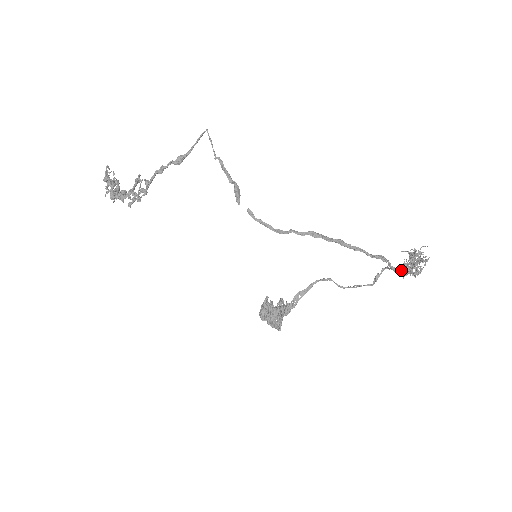
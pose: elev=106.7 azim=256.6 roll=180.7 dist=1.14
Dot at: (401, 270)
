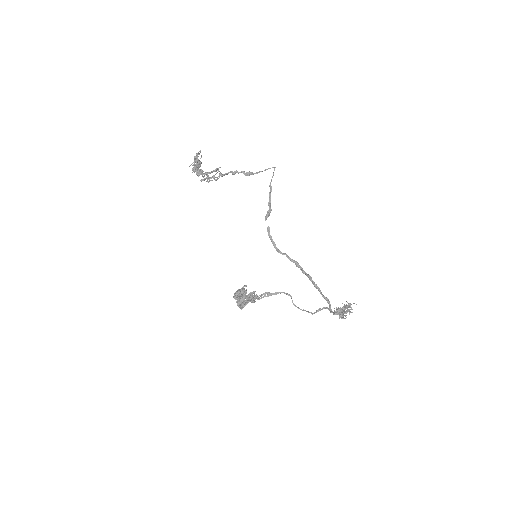
Dot at: (334, 311)
